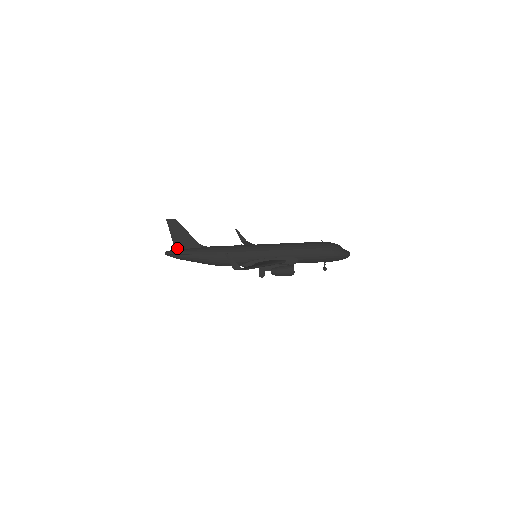
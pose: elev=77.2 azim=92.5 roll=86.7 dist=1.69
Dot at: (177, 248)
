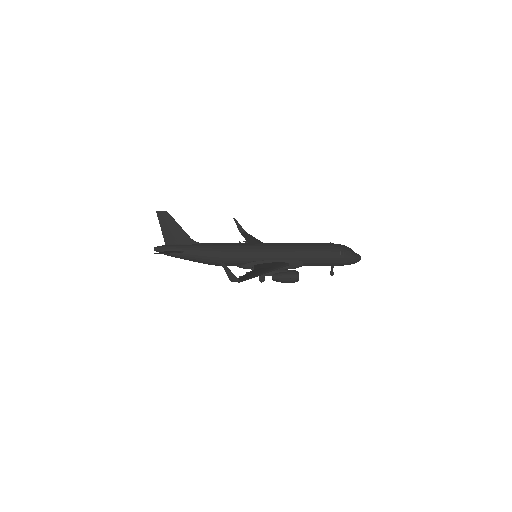
Dot at: (168, 244)
